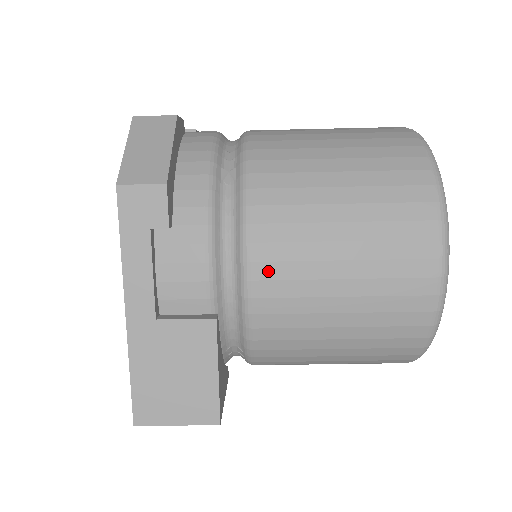
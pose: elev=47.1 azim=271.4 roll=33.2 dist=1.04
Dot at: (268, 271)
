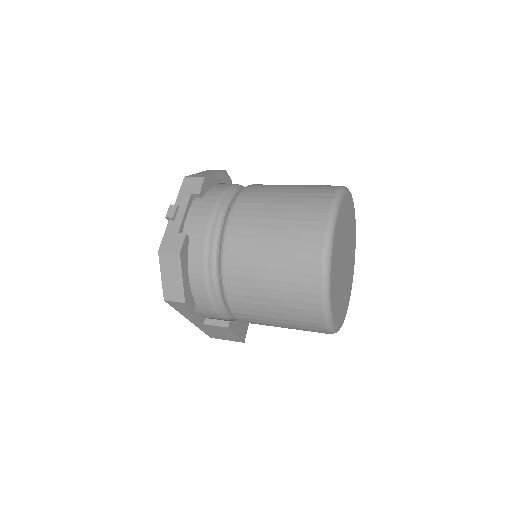
Dot at: (245, 319)
